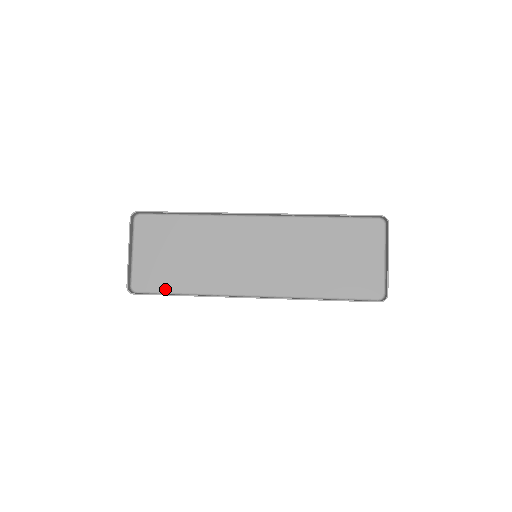
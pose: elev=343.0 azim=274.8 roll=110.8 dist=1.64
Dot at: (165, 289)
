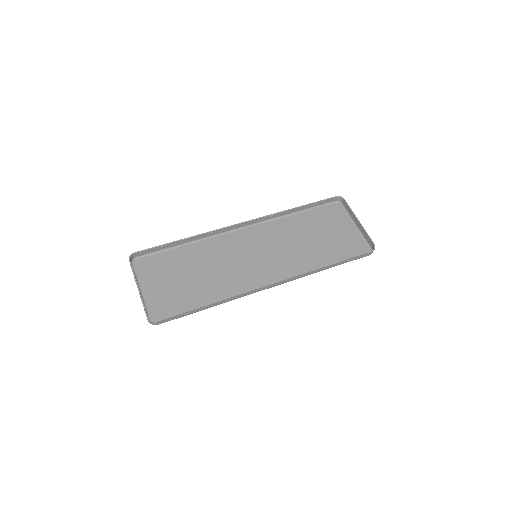
Dot at: occluded
